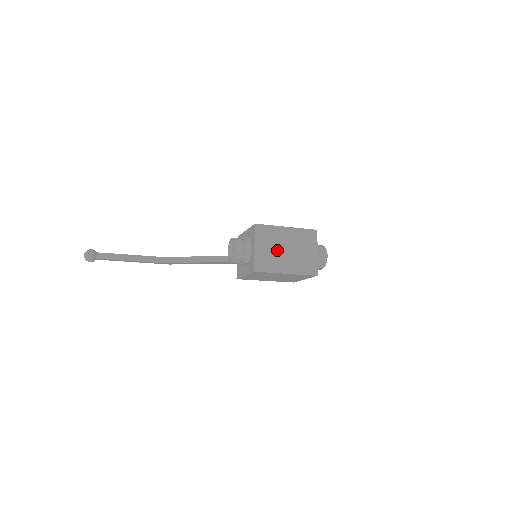
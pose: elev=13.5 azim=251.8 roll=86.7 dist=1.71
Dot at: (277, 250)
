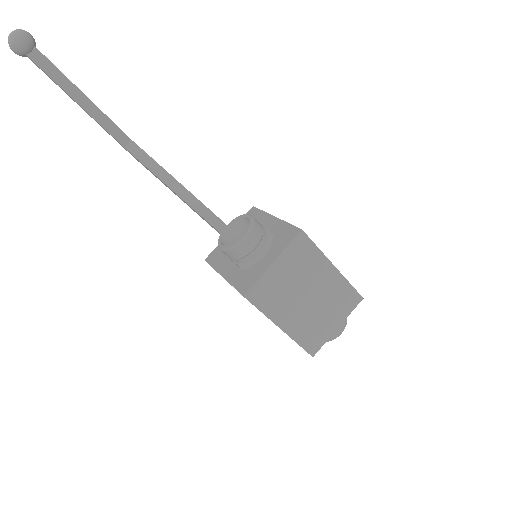
Dot at: (297, 288)
